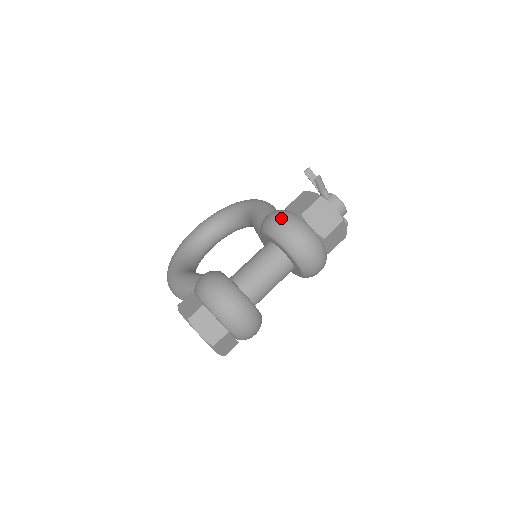
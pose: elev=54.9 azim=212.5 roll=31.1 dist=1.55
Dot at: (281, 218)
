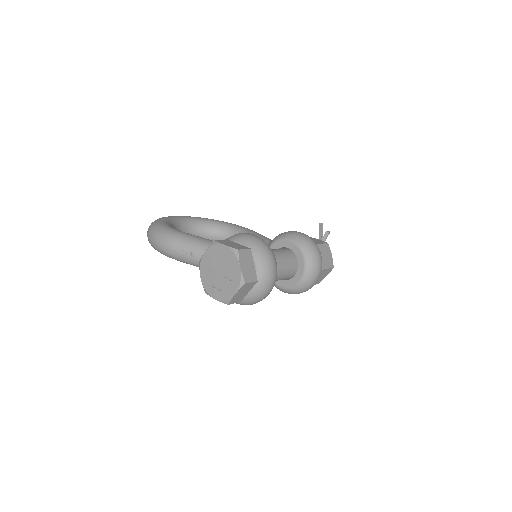
Dot at: (308, 236)
